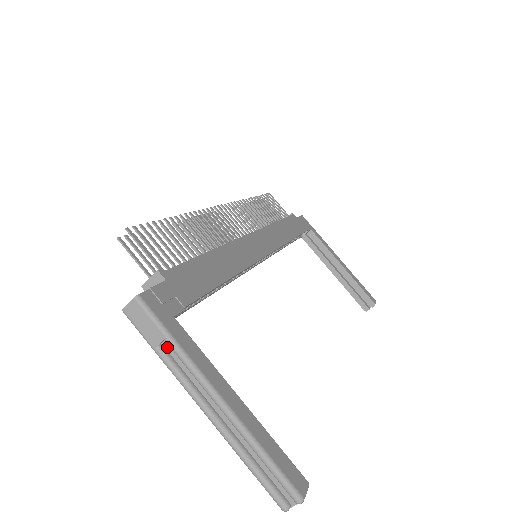
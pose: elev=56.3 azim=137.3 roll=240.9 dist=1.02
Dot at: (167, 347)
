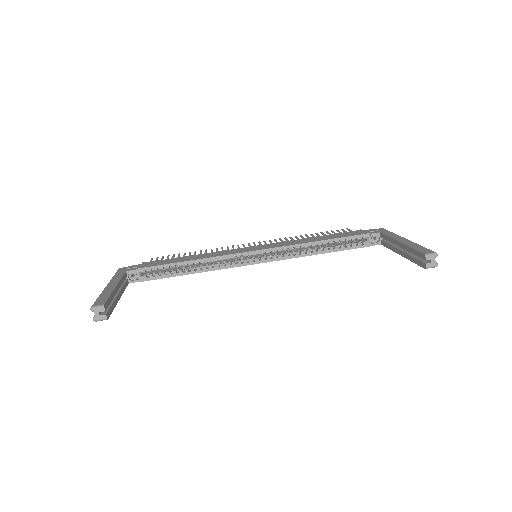
Dot at: occluded
